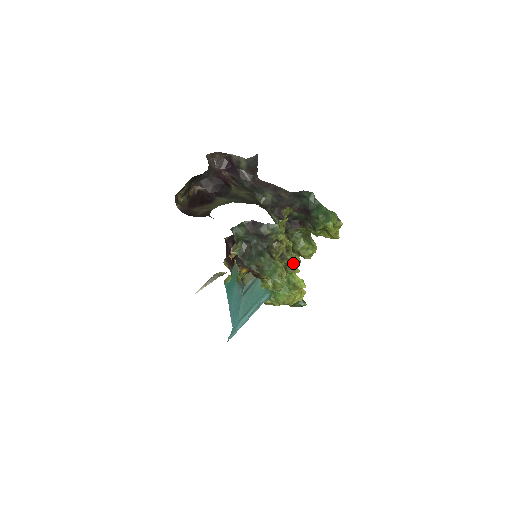
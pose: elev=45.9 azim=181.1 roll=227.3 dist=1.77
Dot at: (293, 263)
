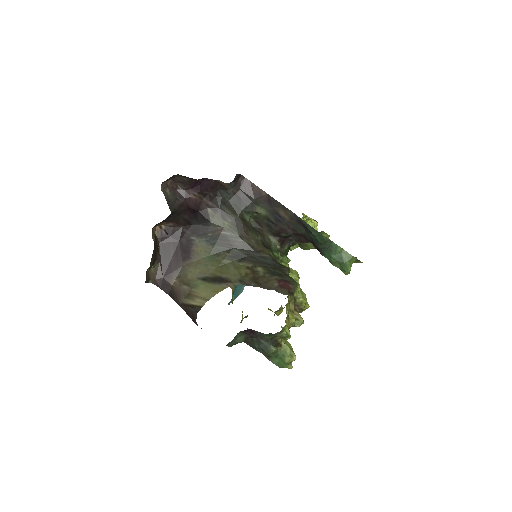
Dot at: (302, 310)
